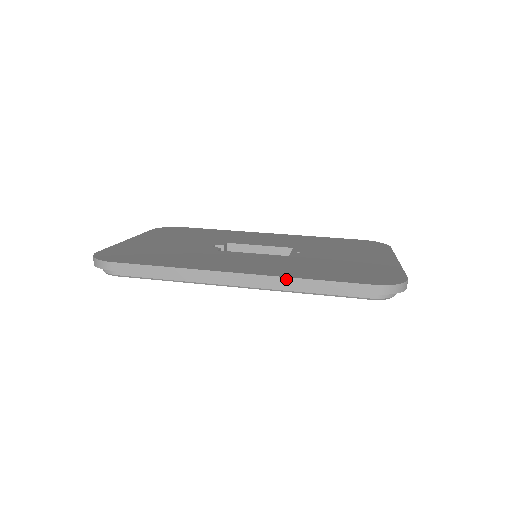
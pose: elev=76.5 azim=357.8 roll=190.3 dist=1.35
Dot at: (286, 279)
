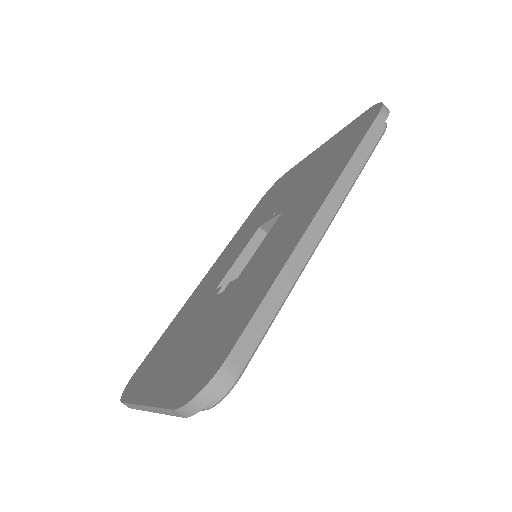
Dot at: (345, 171)
